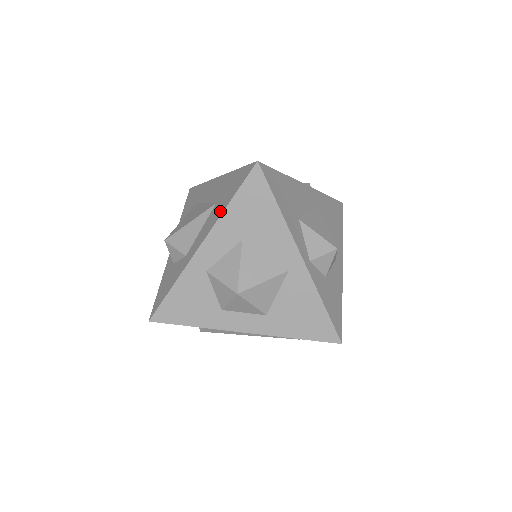
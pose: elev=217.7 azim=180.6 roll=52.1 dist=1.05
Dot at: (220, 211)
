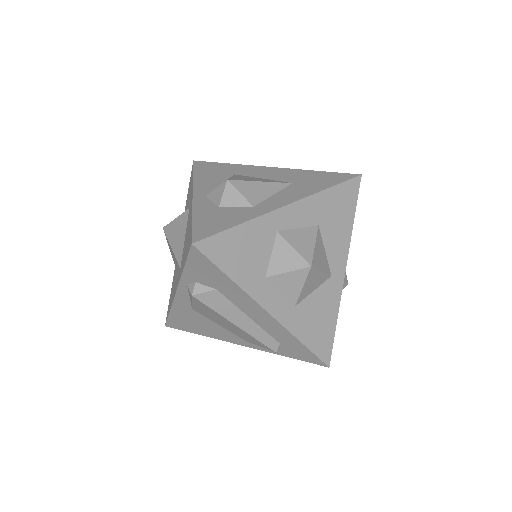
Dot at: (313, 190)
